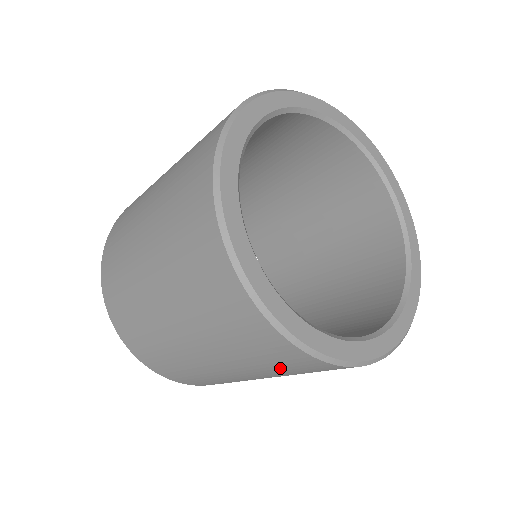
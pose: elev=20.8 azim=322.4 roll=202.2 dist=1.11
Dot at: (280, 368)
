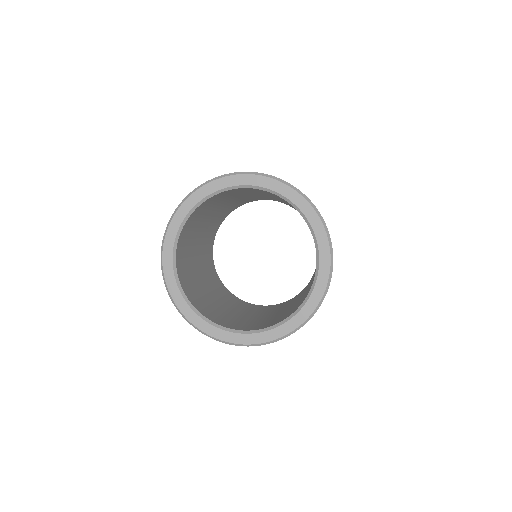
Dot at: occluded
